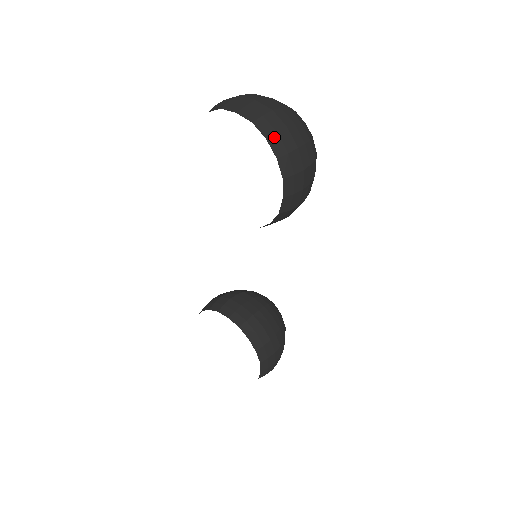
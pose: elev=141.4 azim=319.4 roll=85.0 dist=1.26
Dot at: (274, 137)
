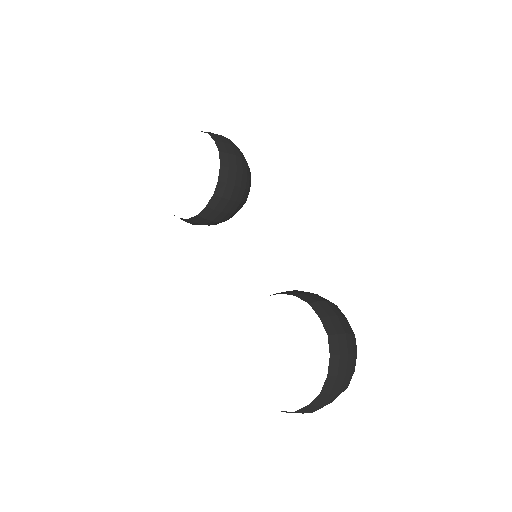
Dot at: occluded
